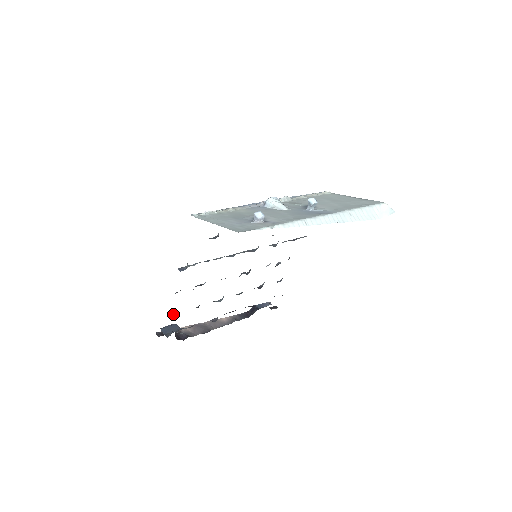
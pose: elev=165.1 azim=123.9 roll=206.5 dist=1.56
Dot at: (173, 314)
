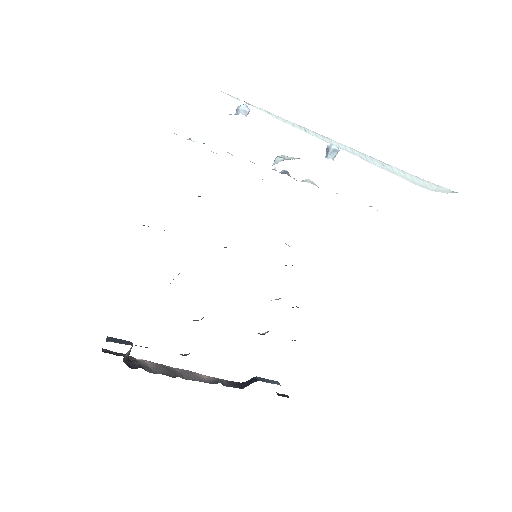
Dot at: occluded
